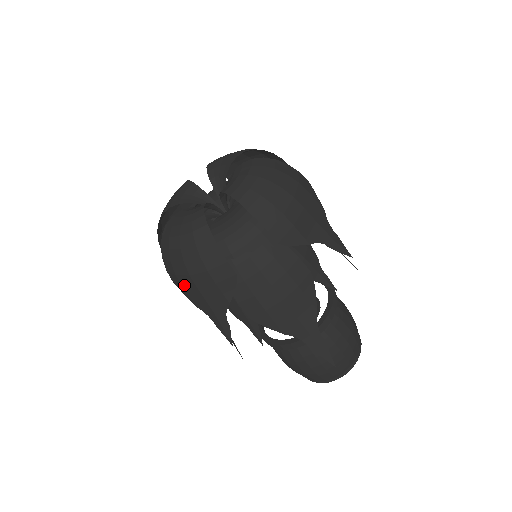
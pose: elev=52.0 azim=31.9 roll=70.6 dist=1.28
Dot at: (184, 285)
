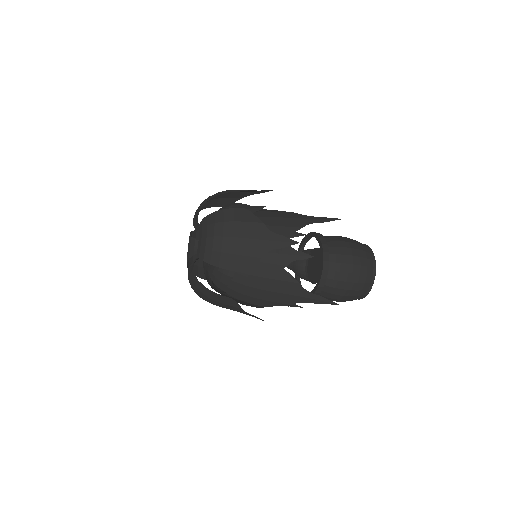
Dot at: occluded
